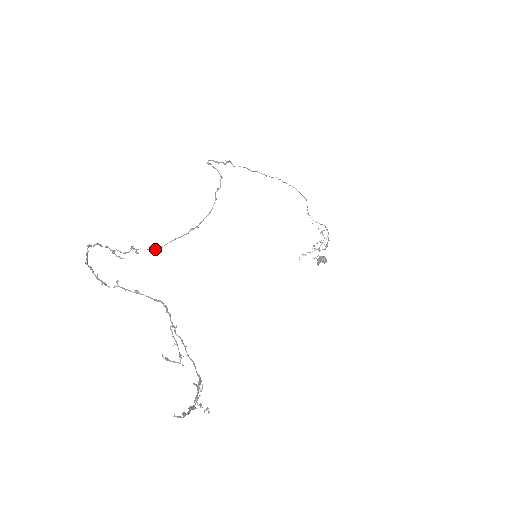
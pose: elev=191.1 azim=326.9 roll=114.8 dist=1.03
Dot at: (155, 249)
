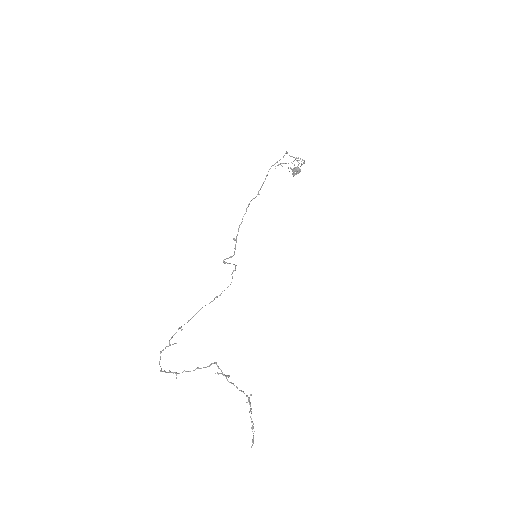
Dot at: occluded
